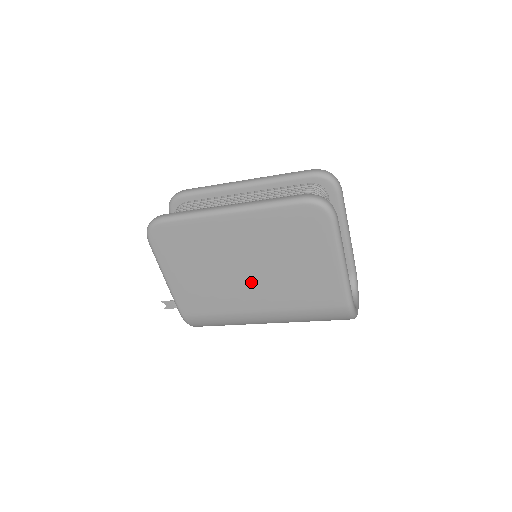
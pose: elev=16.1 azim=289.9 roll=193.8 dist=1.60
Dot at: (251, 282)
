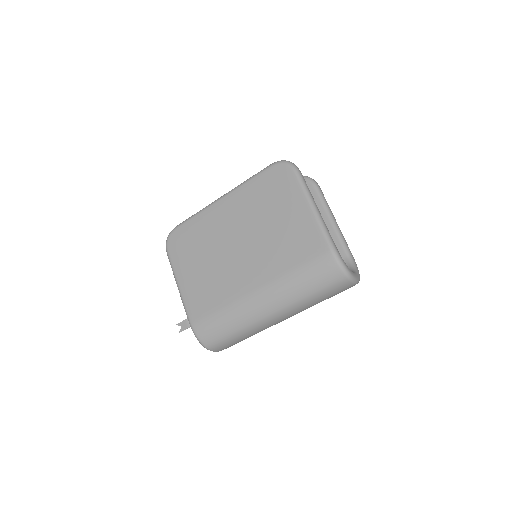
Dot at: (244, 258)
